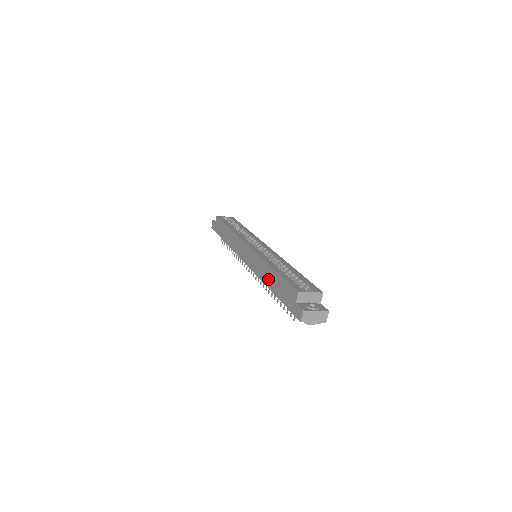
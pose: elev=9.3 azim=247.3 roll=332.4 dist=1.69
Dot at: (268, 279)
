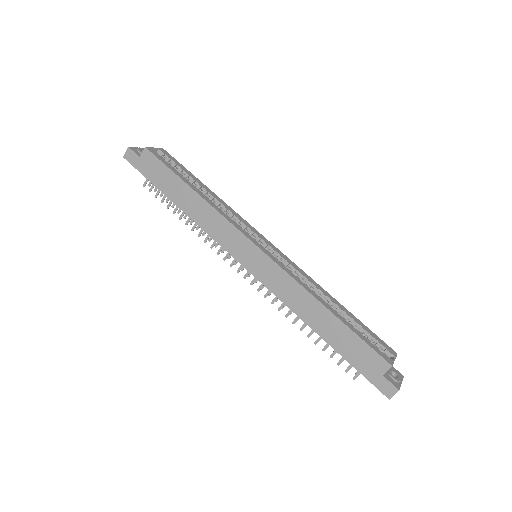
Dot at: (315, 319)
